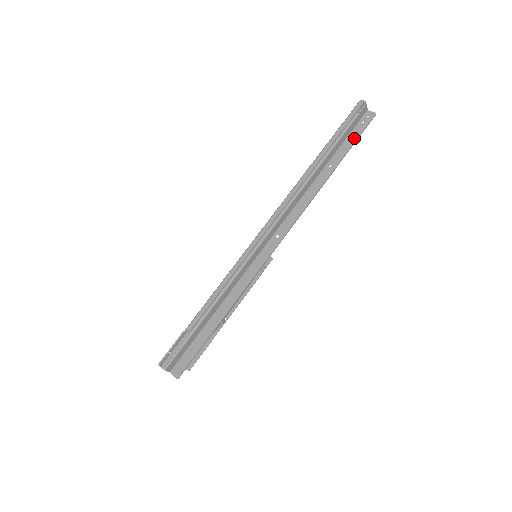
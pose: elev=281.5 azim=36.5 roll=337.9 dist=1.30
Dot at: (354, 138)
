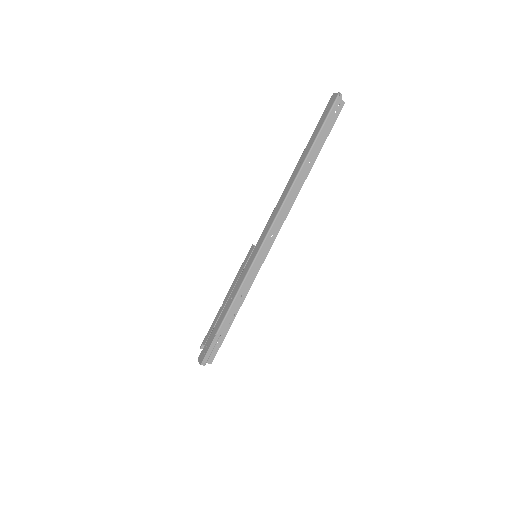
Dot at: (328, 131)
